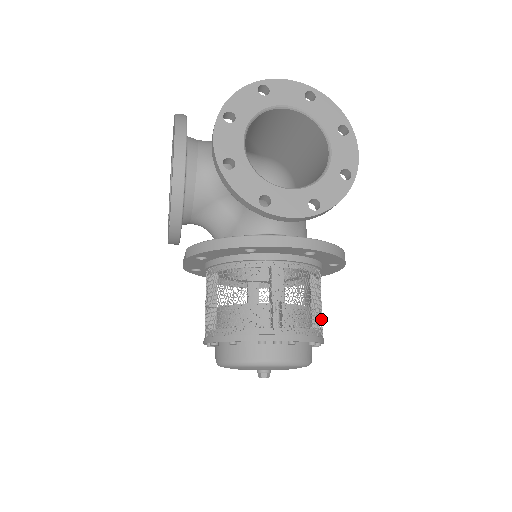
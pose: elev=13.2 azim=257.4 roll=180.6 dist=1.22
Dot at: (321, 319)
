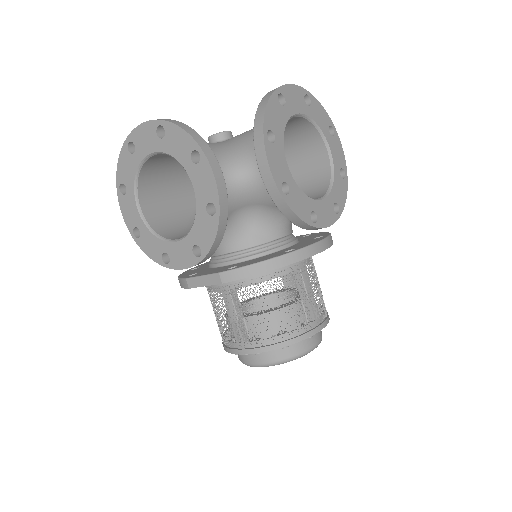
Dot at: occluded
